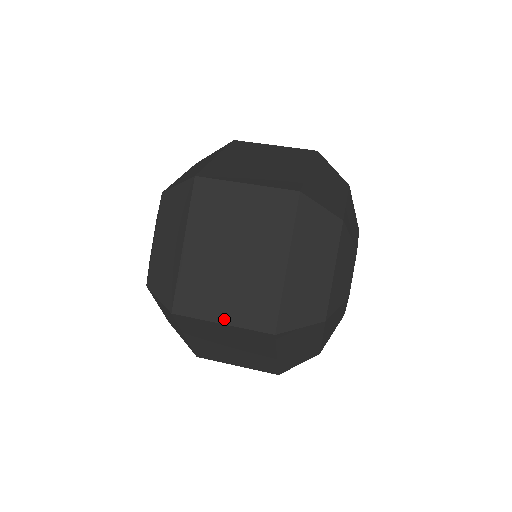
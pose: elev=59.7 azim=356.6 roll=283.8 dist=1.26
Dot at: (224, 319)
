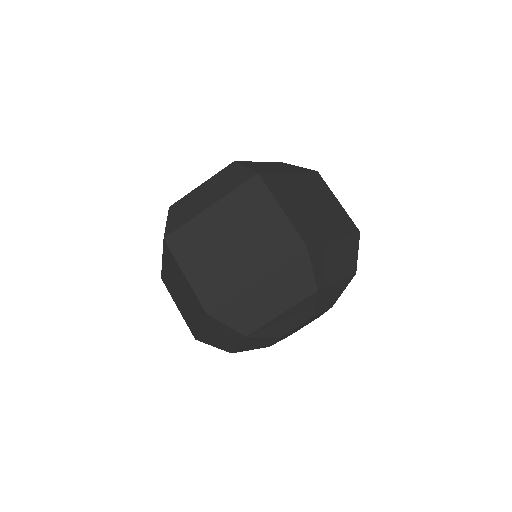
Dot at: (188, 273)
